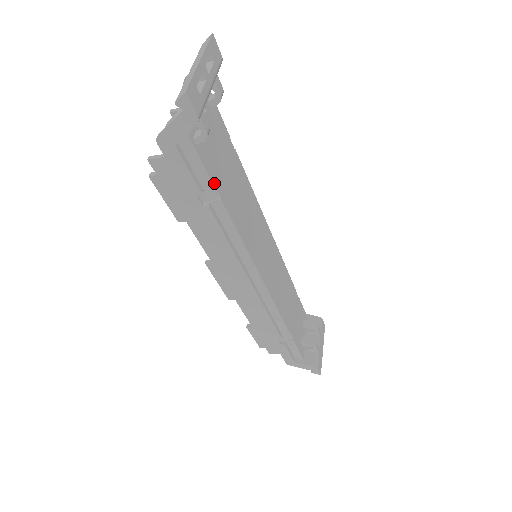
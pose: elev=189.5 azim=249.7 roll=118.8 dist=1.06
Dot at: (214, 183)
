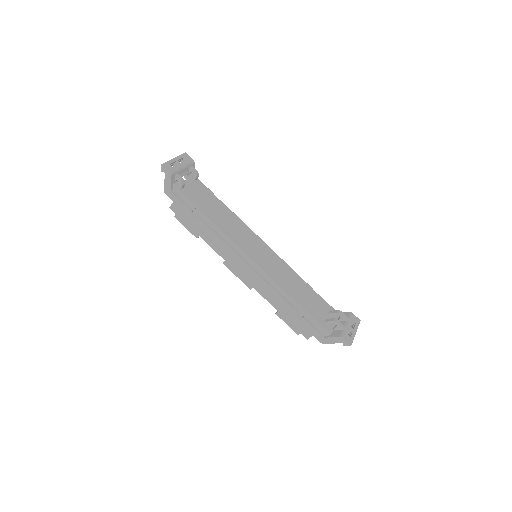
Dot at: (197, 205)
